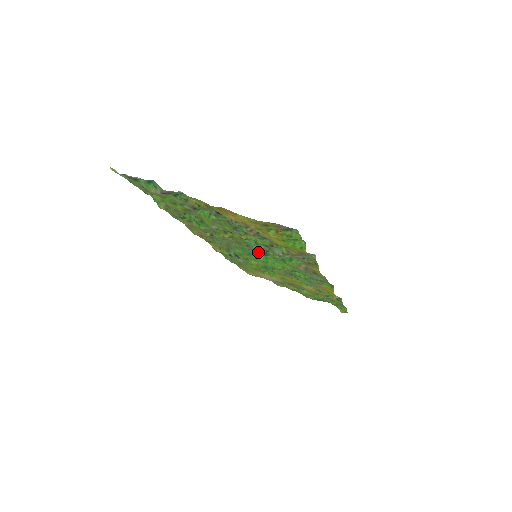
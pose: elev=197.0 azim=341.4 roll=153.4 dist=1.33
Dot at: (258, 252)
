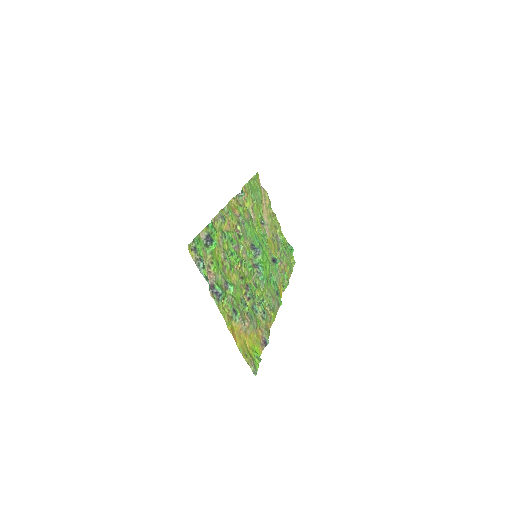
Dot at: occluded
